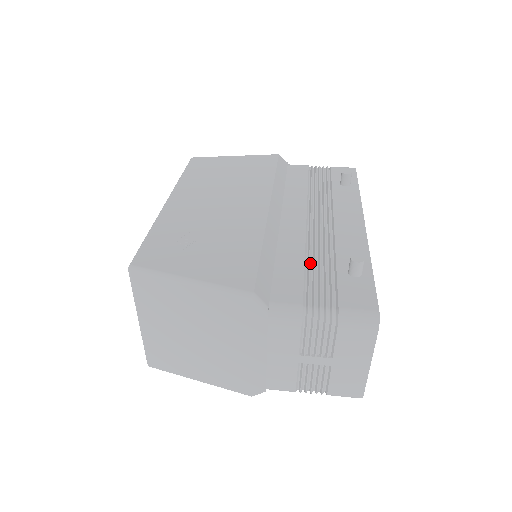
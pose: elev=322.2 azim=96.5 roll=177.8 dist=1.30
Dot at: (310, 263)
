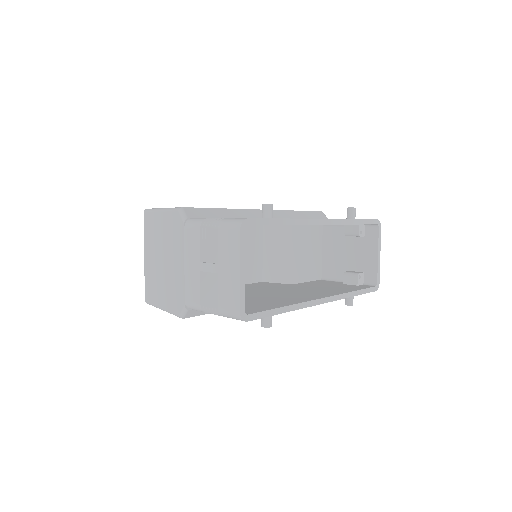
Dot at: occluded
